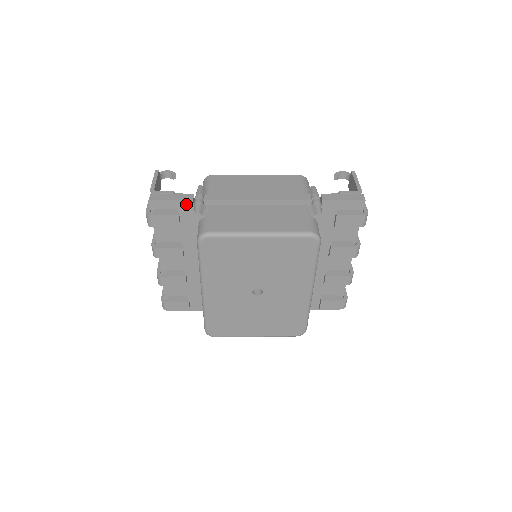
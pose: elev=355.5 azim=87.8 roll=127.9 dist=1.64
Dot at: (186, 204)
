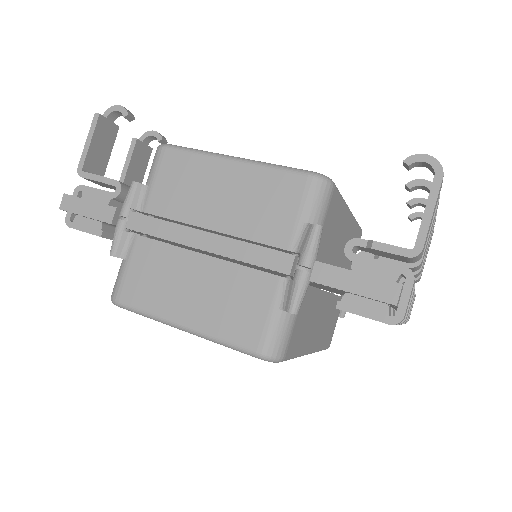
Dot at: occluded
